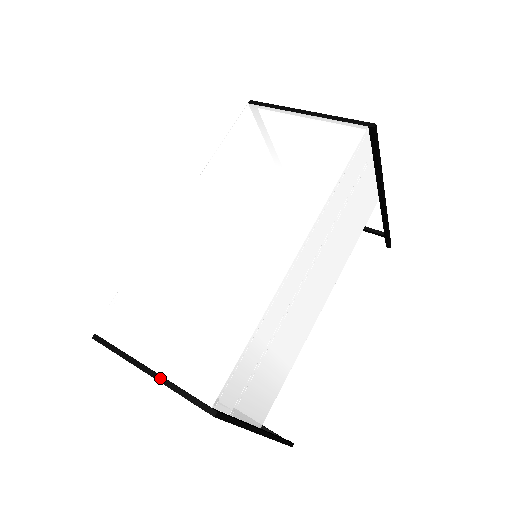
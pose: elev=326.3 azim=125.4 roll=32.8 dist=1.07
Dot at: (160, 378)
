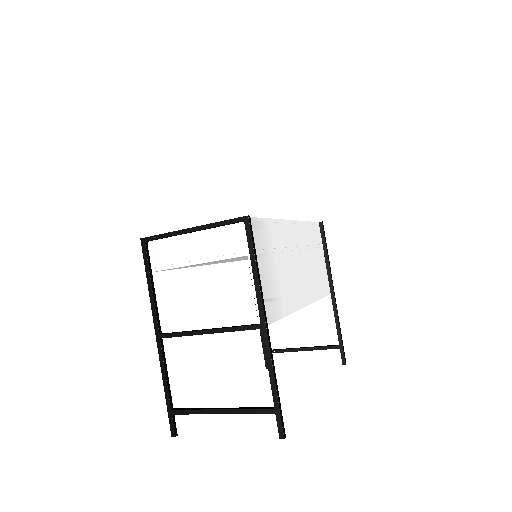
Dot at: (202, 225)
